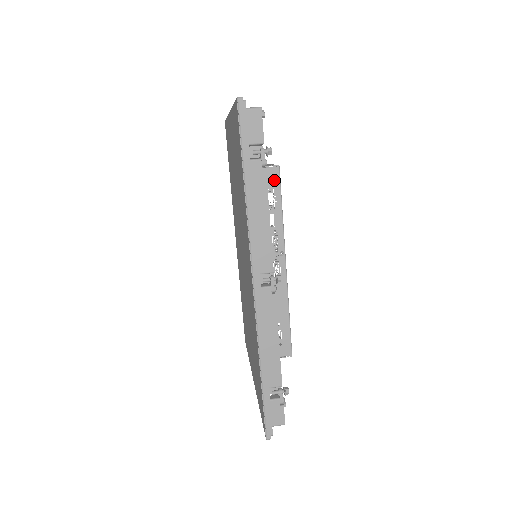
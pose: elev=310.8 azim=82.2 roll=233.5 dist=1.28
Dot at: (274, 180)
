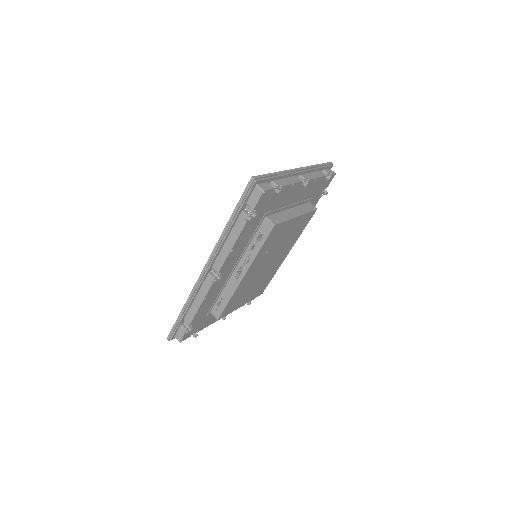
Dot at: (267, 229)
